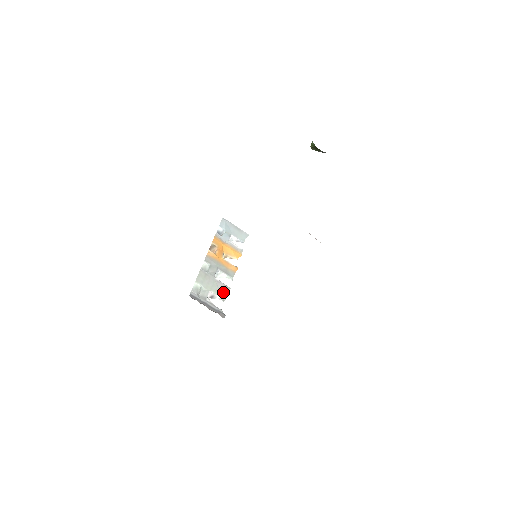
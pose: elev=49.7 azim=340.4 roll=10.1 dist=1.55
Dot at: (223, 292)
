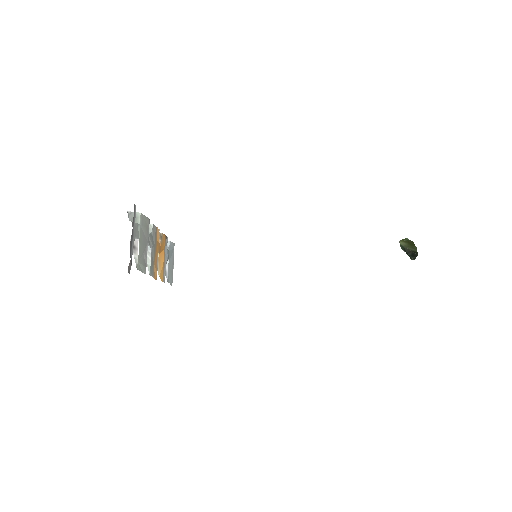
Dot at: (142, 263)
